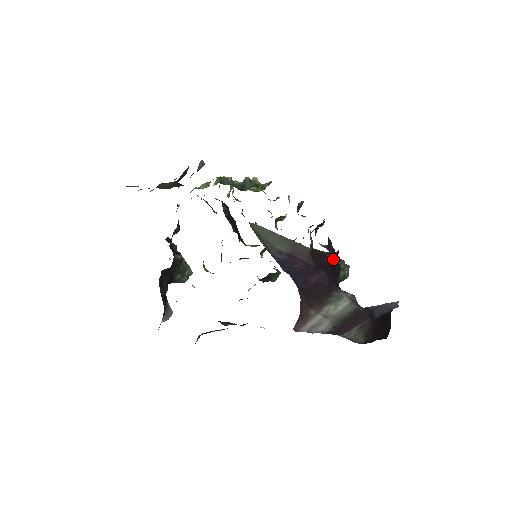
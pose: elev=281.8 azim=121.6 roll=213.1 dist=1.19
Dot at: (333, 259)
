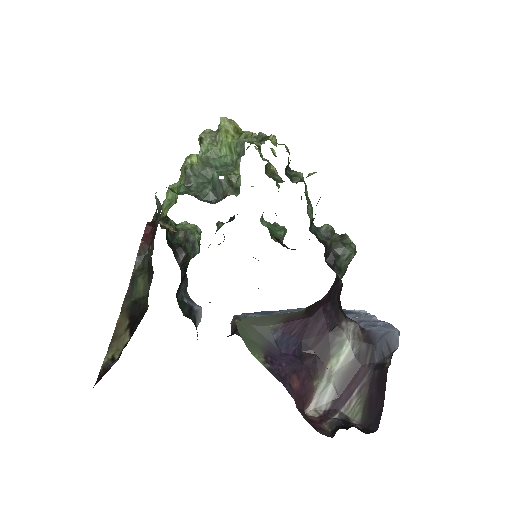
Dot at: (332, 289)
